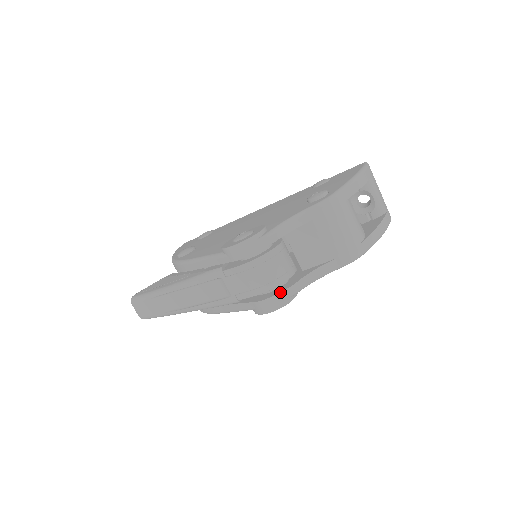
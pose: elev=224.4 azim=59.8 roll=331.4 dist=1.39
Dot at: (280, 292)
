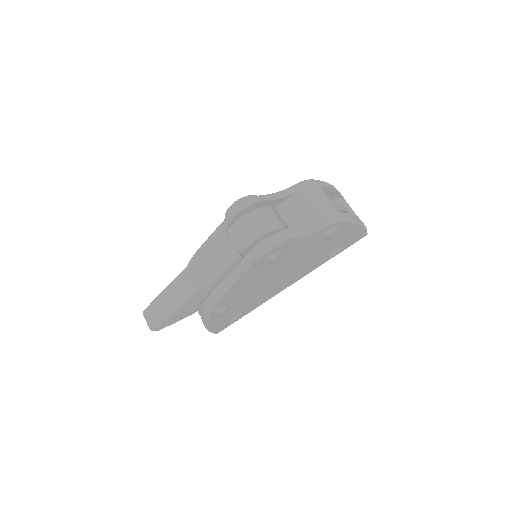
Dot at: occluded
